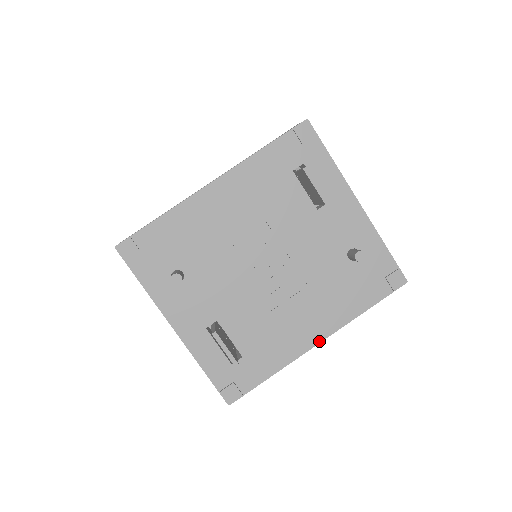
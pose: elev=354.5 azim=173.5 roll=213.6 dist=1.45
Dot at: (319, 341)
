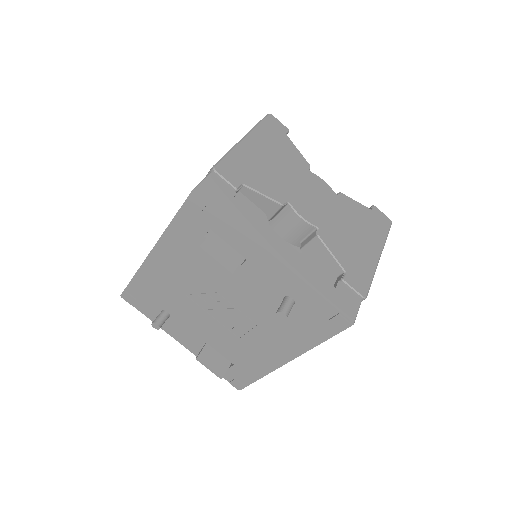
Dot at: (287, 361)
